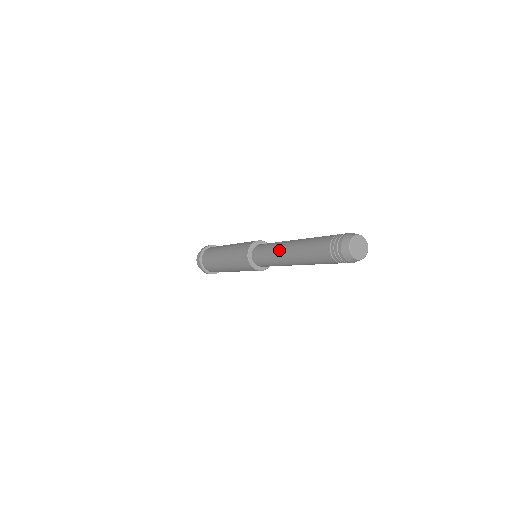
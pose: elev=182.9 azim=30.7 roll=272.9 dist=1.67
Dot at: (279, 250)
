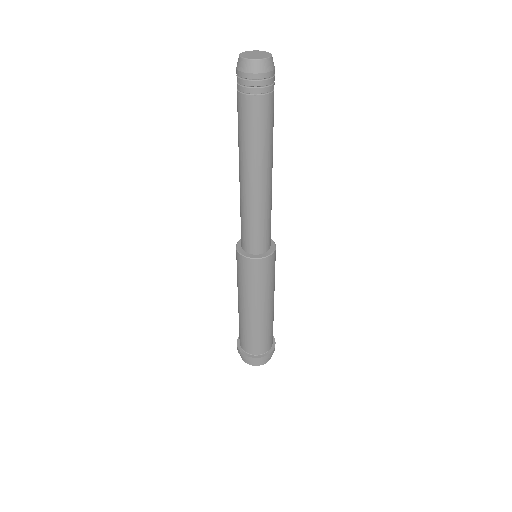
Dot at: occluded
